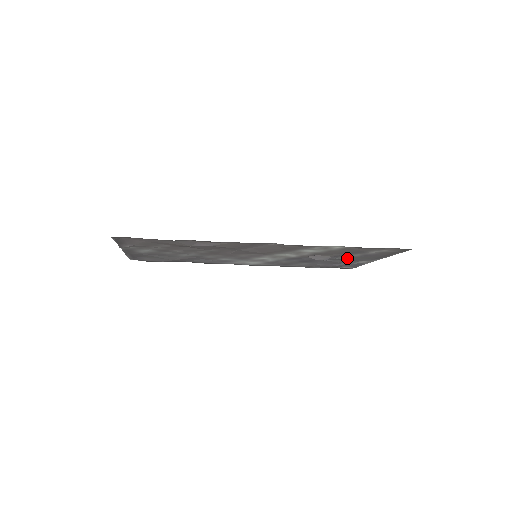
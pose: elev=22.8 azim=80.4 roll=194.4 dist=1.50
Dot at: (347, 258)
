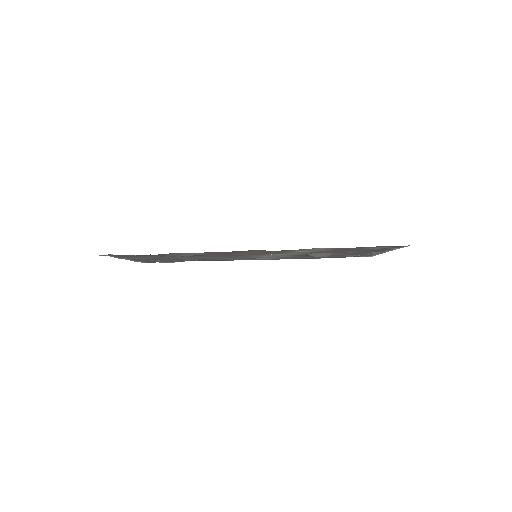
Dot at: (352, 252)
